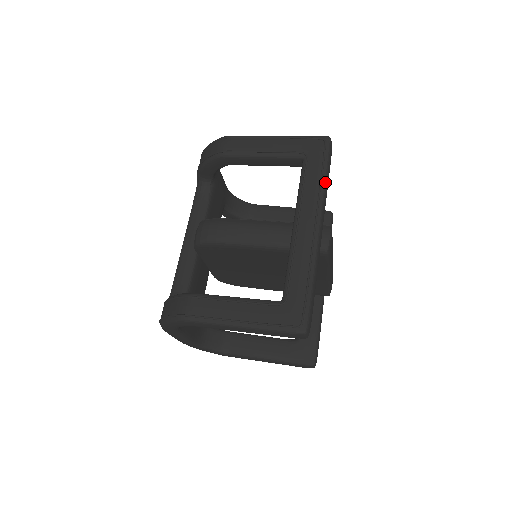
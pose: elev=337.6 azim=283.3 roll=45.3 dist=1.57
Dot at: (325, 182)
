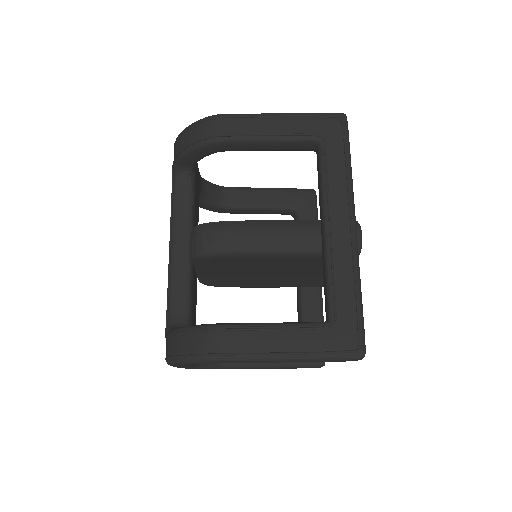
Dot at: (351, 171)
